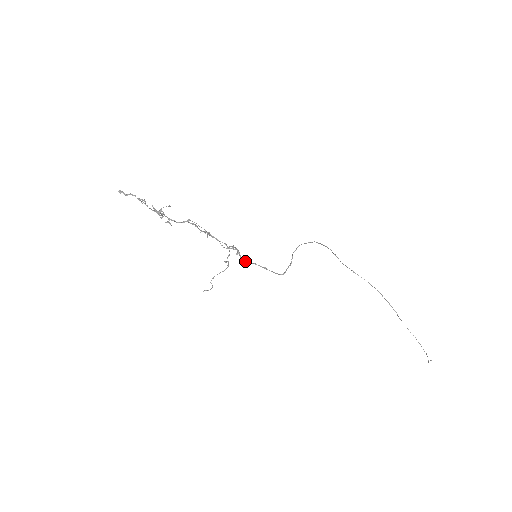
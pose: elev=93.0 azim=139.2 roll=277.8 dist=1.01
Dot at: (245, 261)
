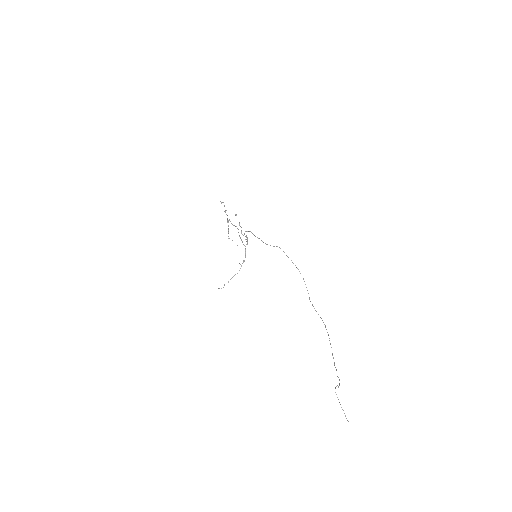
Dot at: occluded
